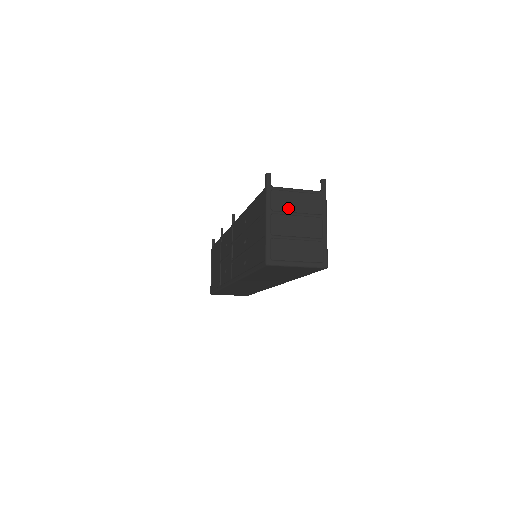
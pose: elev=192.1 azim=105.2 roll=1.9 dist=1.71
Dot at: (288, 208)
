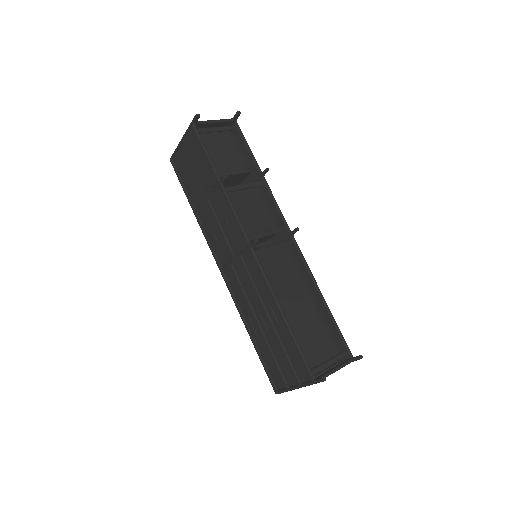
Dot at: occluded
